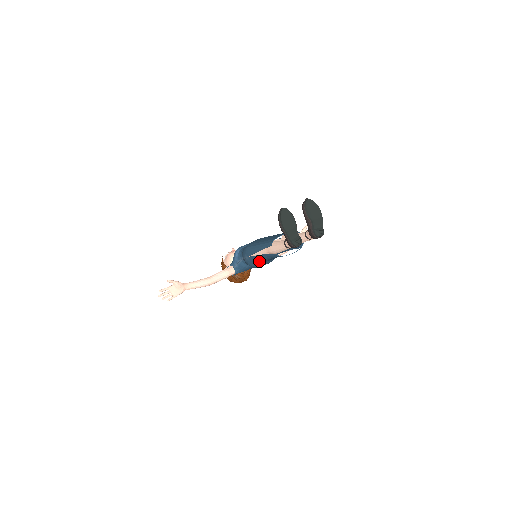
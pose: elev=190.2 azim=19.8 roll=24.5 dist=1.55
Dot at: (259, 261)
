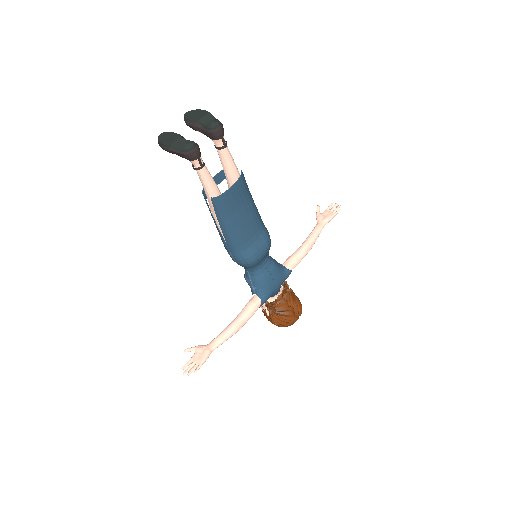
Dot at: (236, 241)
